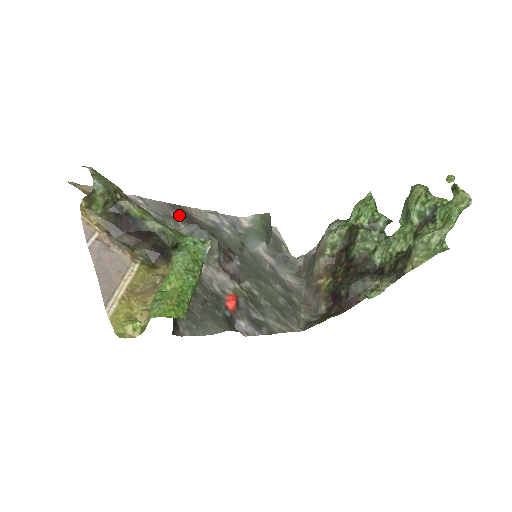
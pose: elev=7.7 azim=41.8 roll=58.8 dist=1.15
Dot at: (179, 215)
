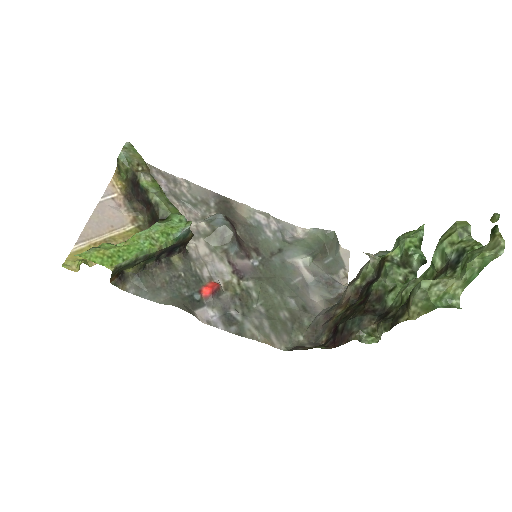
Dot at: (218, 205)
